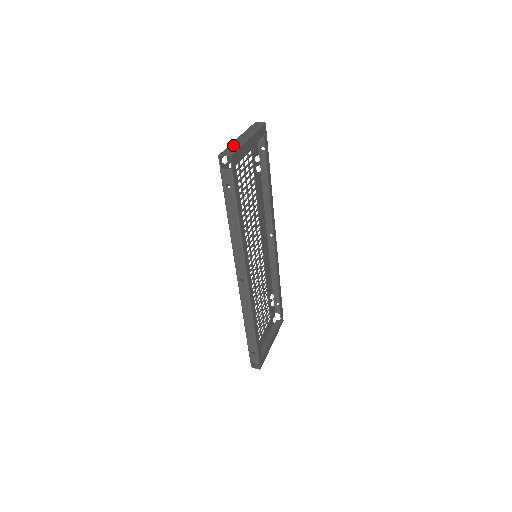
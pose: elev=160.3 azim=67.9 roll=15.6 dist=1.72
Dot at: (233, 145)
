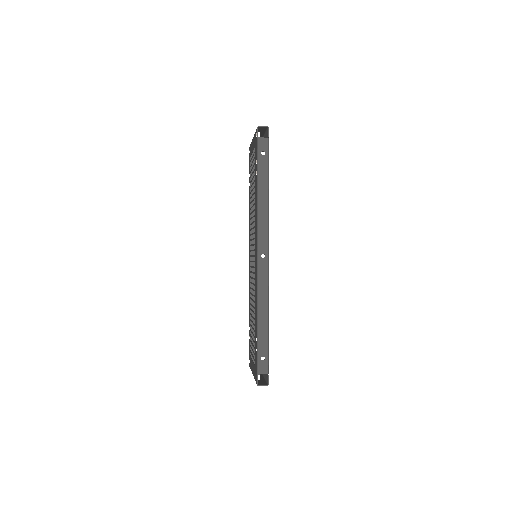
Dot at: occluded
